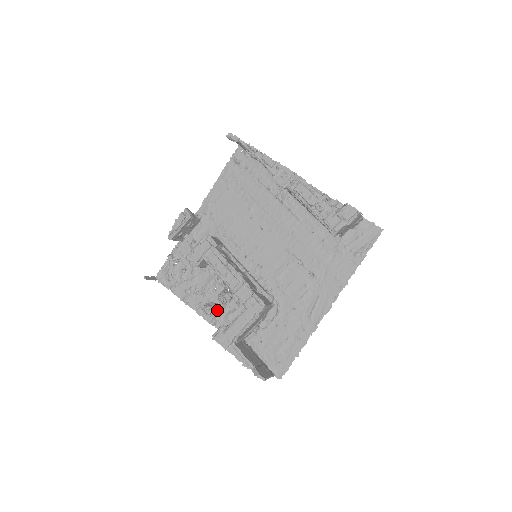
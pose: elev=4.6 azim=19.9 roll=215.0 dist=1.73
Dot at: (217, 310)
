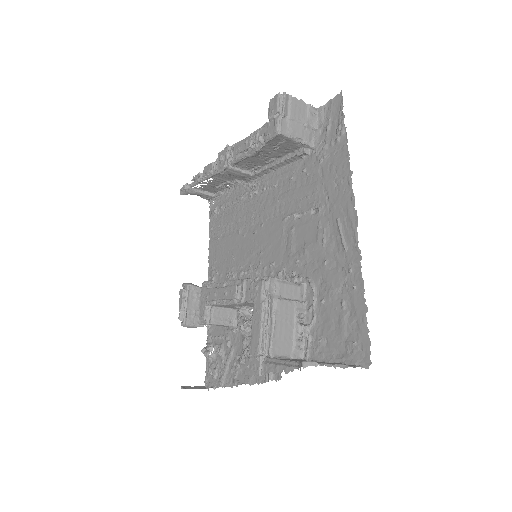
Dot at: (249, 349)
